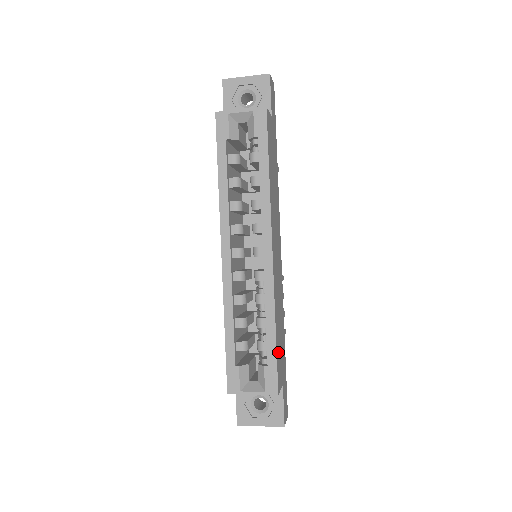
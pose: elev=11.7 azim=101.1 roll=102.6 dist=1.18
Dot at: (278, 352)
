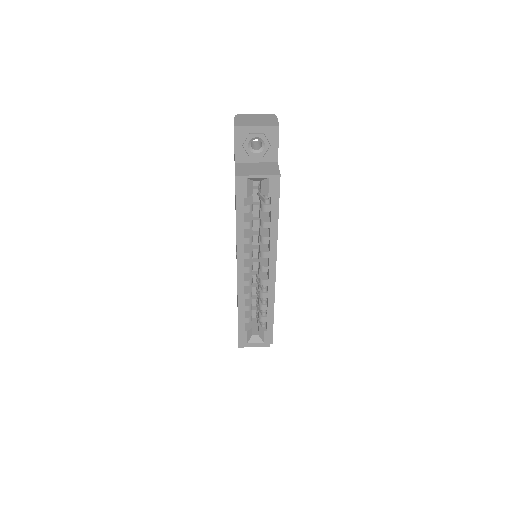
Dot at: occluded
